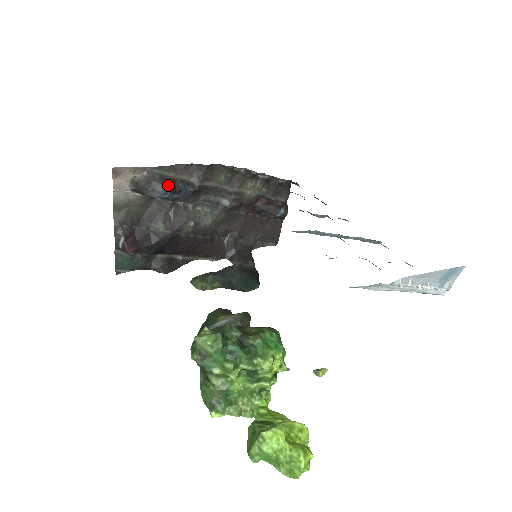
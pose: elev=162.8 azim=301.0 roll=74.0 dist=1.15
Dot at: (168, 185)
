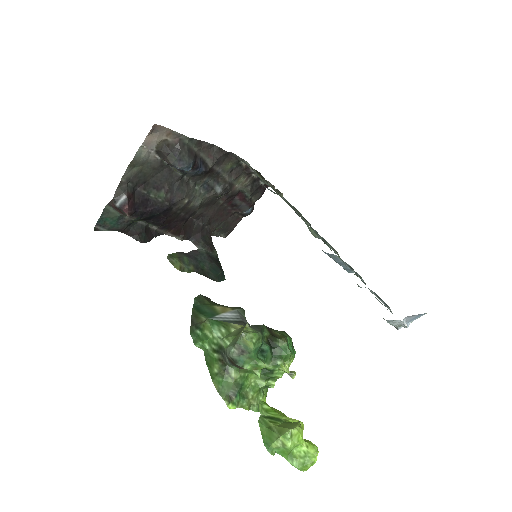
Dot at: (193, 160)
